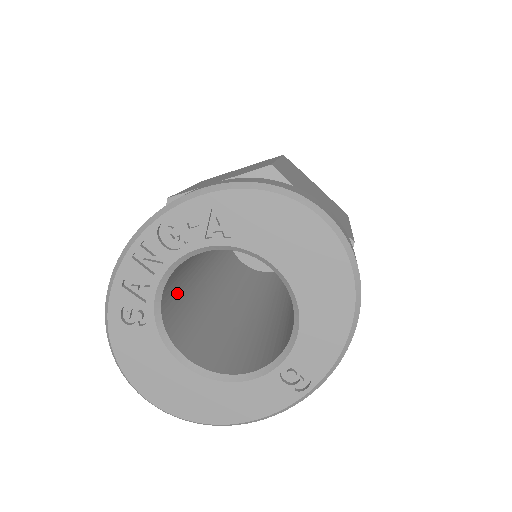
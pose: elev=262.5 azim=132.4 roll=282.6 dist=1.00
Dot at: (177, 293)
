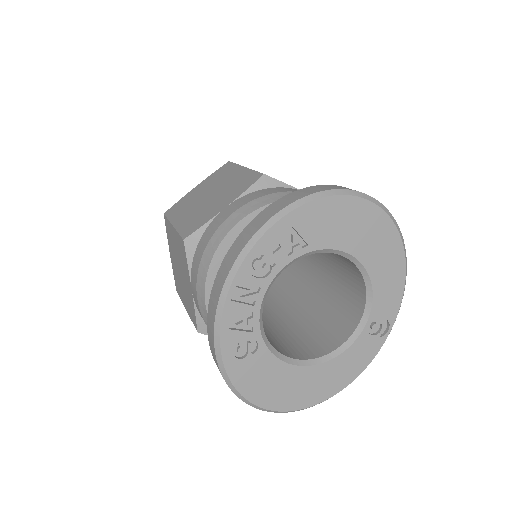
Dot at: occluded
